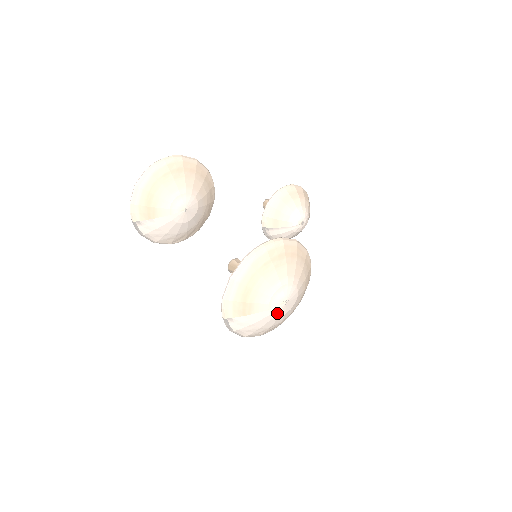
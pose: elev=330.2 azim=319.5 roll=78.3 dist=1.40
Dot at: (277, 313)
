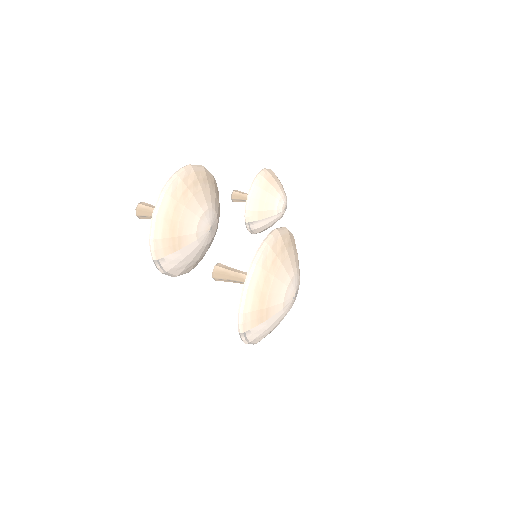
Dot at: (288, 308)
